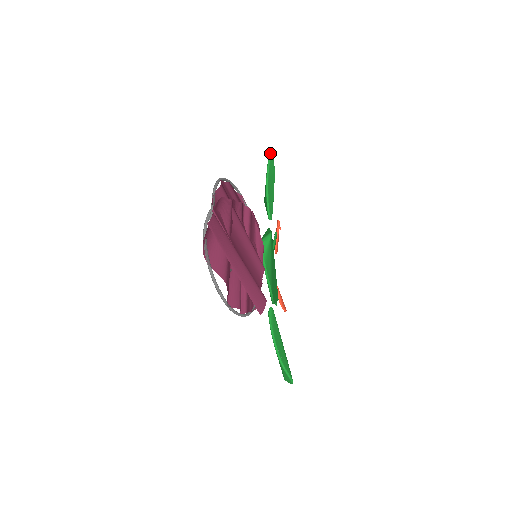
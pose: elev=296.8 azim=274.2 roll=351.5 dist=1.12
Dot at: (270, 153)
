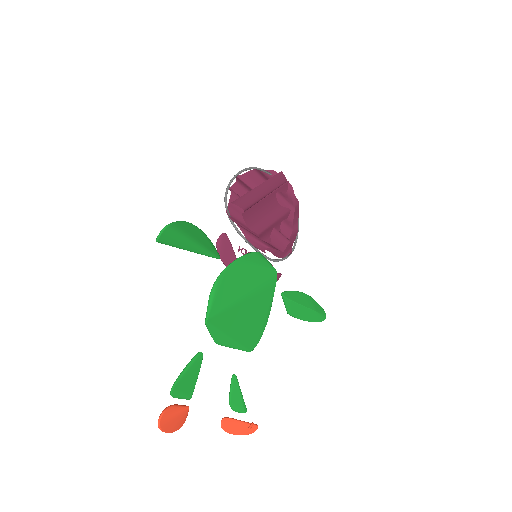
Dot at: (324, 312)
